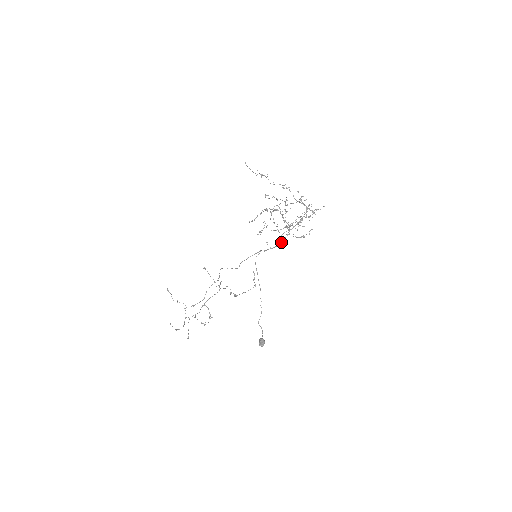
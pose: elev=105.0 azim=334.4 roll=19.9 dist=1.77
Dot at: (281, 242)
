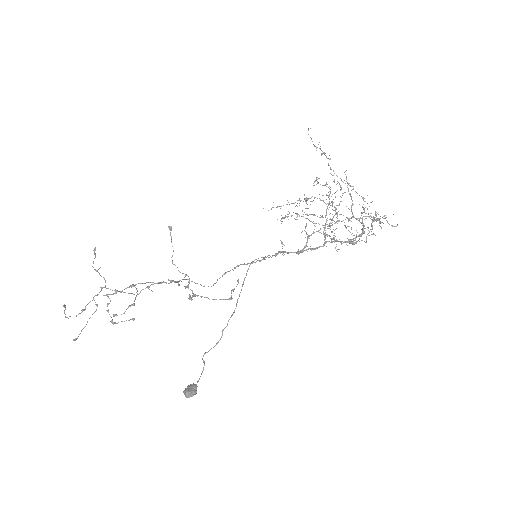
Dot at: (307, 249)
